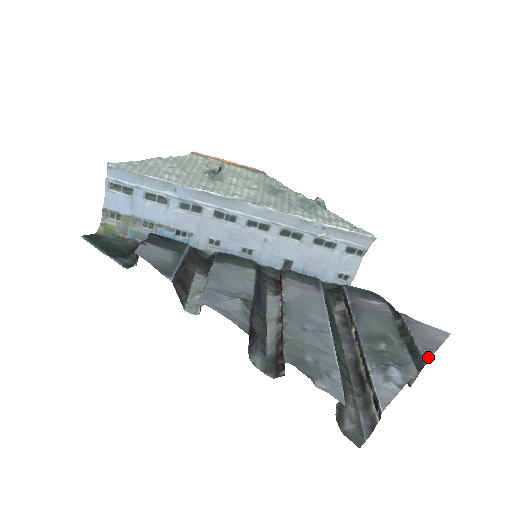
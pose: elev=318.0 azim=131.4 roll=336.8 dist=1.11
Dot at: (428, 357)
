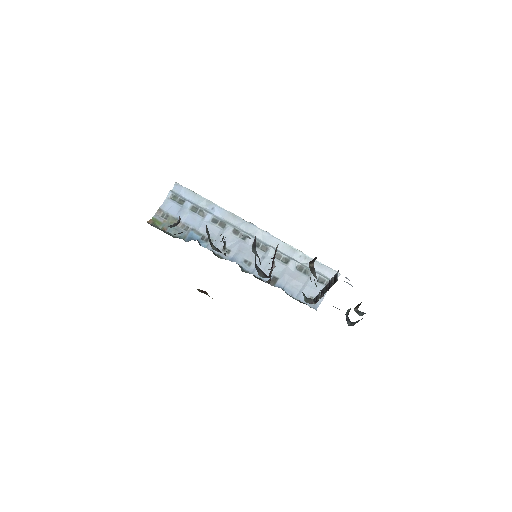
Dot at: occluded
